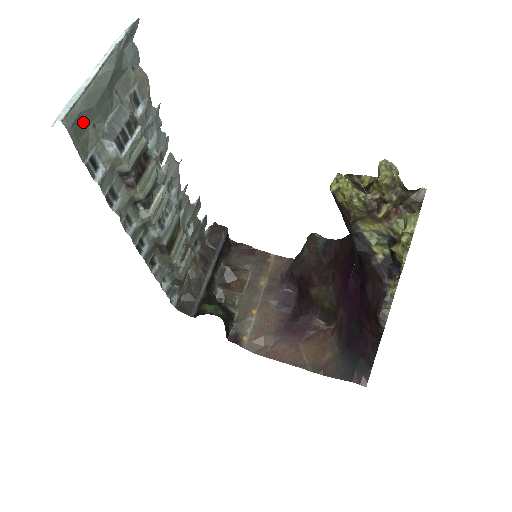
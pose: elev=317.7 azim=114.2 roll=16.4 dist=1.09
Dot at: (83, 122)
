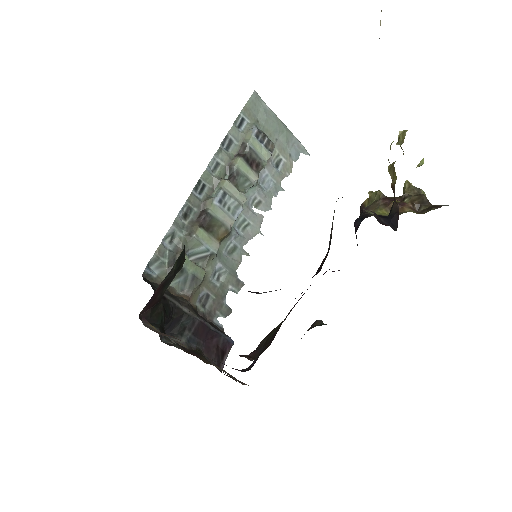
Dot at: (257, 110)
